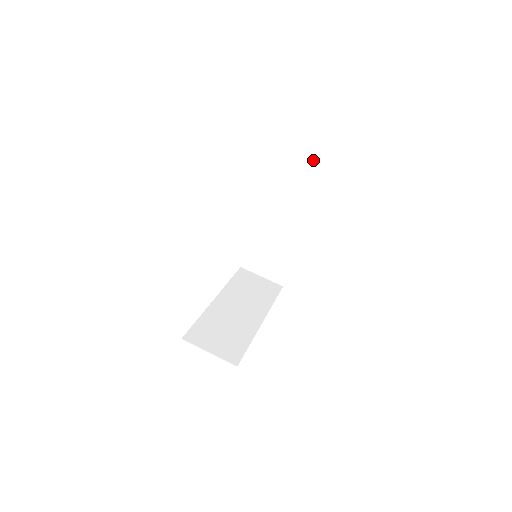
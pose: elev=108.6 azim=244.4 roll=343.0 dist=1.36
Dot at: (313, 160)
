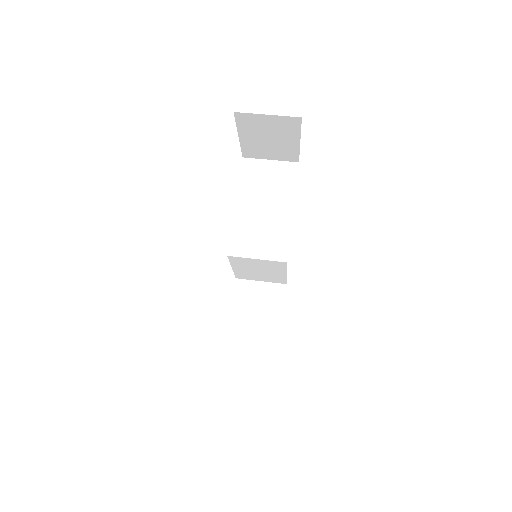
Dot at: (286, 164)
